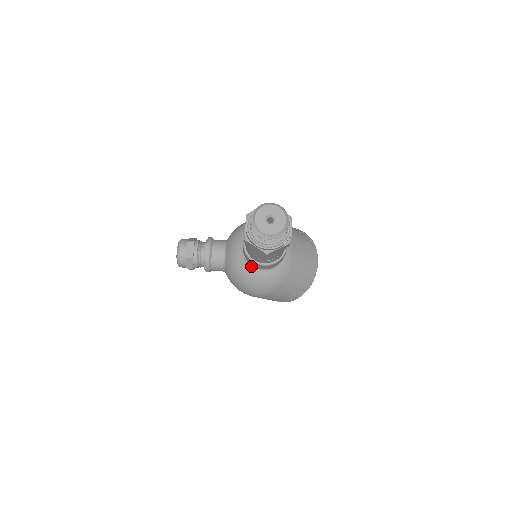
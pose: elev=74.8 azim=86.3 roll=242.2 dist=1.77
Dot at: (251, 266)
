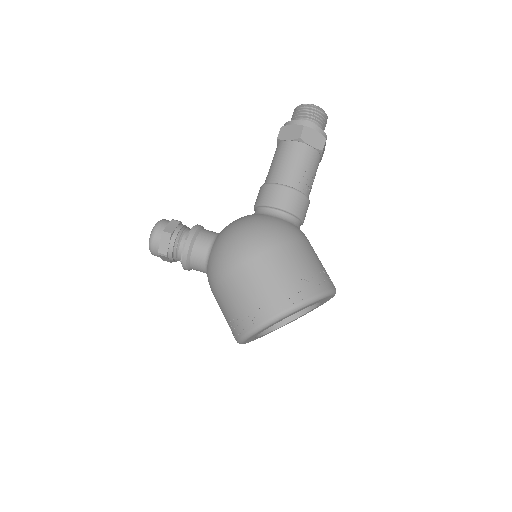
Dot at: (260, 213)
